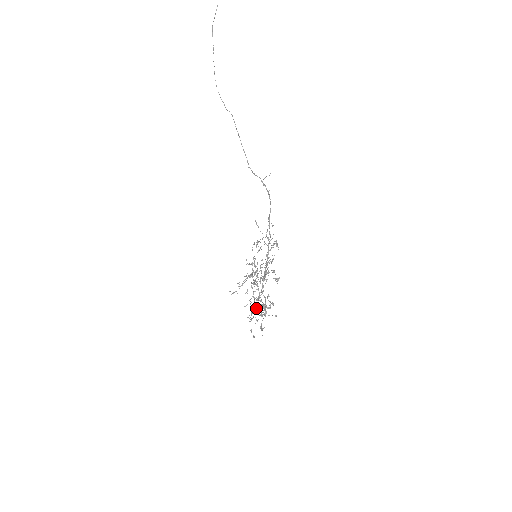
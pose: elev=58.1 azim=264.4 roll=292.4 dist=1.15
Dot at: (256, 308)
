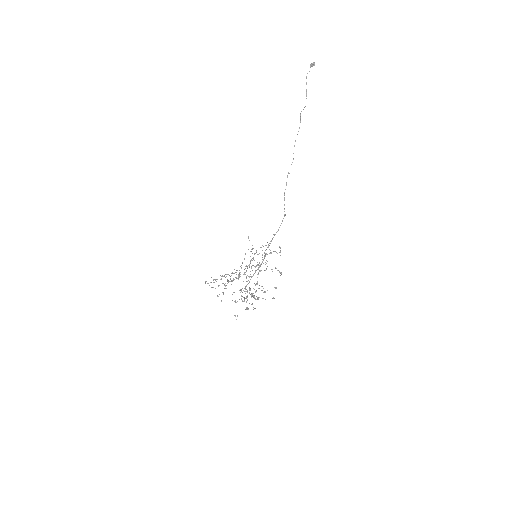
Dot at: (249, 292)
